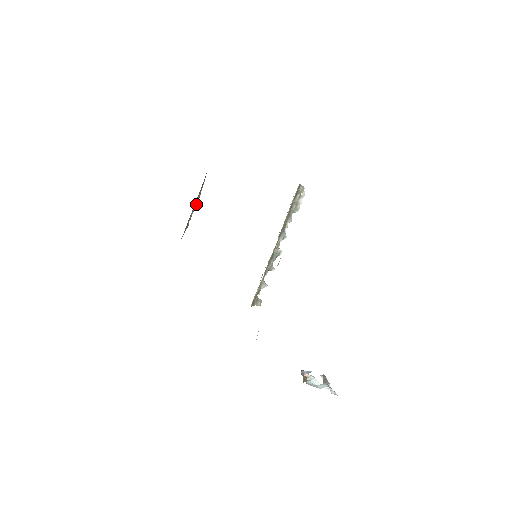
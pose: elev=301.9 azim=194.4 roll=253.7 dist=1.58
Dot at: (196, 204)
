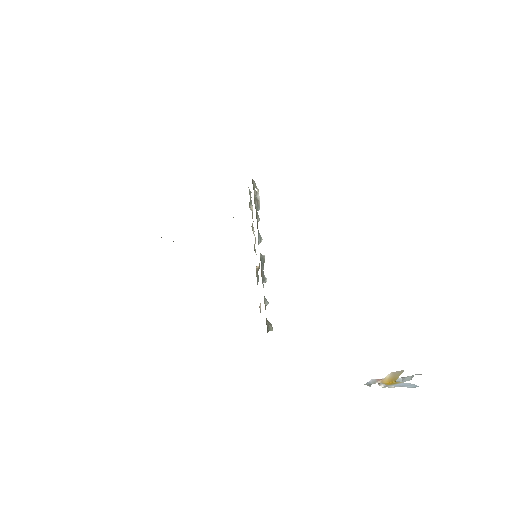
Dot at: occluded
